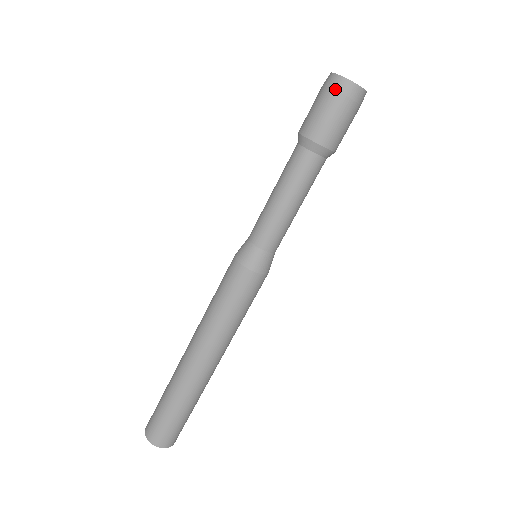
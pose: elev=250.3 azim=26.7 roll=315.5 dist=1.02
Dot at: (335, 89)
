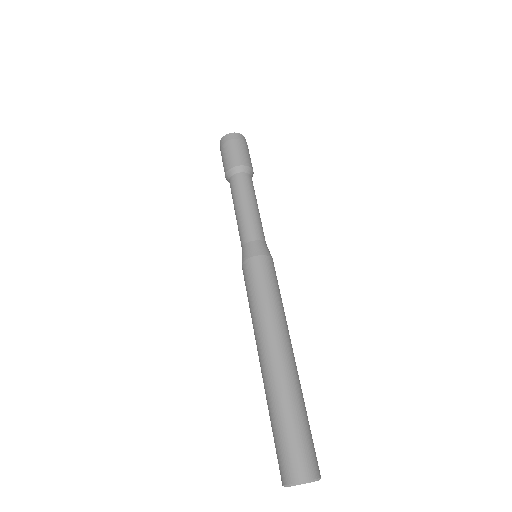
Dot at: (220, 149)
